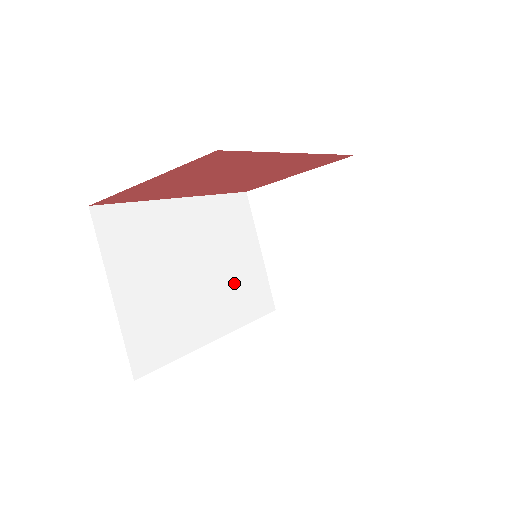
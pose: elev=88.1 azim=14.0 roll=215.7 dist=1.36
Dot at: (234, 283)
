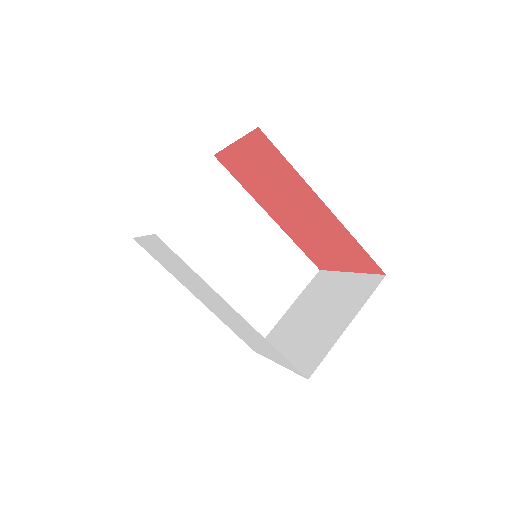
Dot at: (245, 293)
